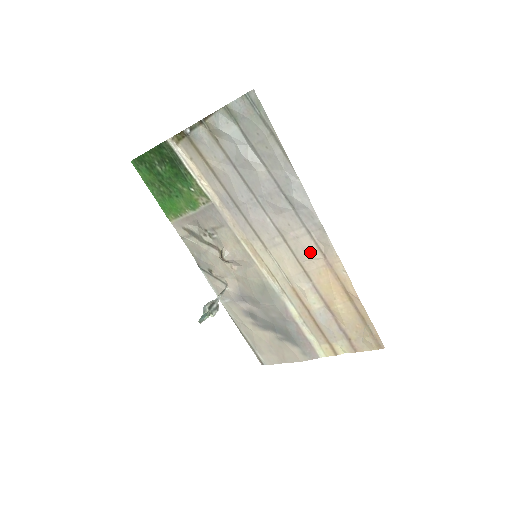
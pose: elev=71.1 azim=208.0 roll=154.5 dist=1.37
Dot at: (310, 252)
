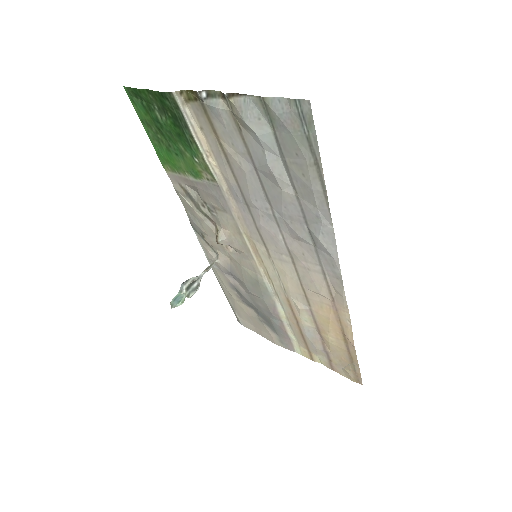
Dot at: (318, 288)
